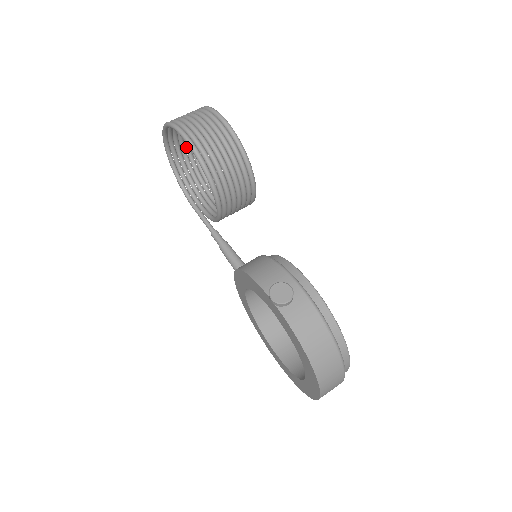
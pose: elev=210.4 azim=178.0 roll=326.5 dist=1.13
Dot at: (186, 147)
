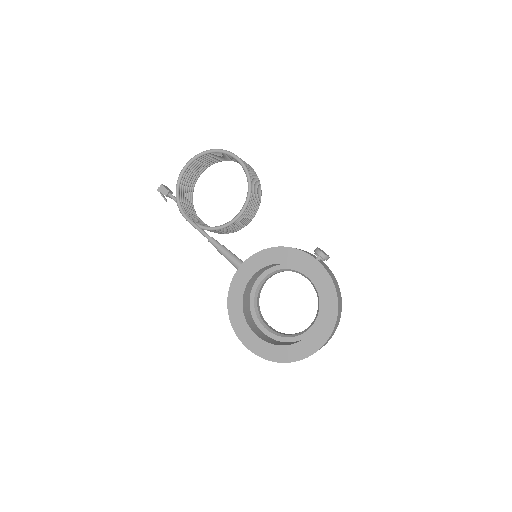
Dot at: (189, 179)
